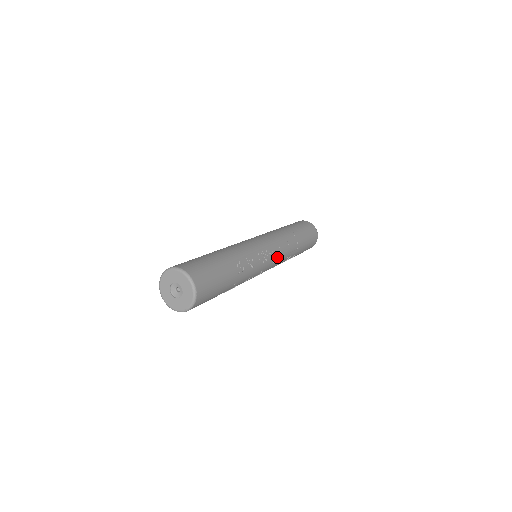
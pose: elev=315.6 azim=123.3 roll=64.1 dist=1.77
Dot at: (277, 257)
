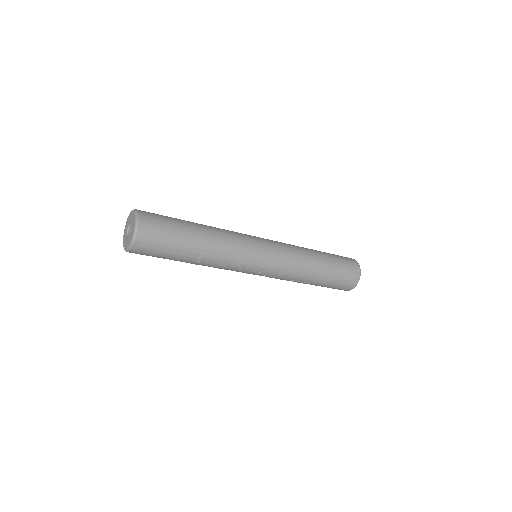
Dot at: (268, 275)
